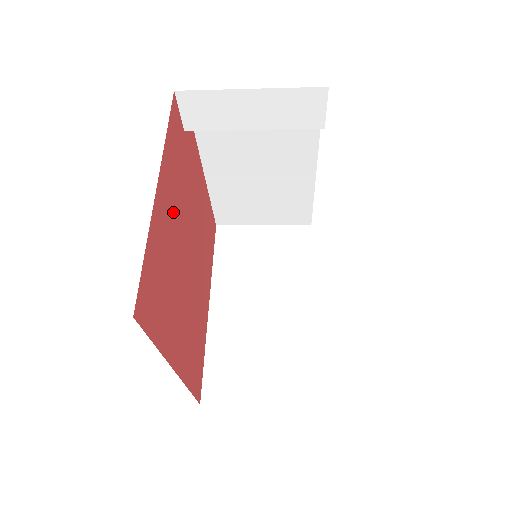
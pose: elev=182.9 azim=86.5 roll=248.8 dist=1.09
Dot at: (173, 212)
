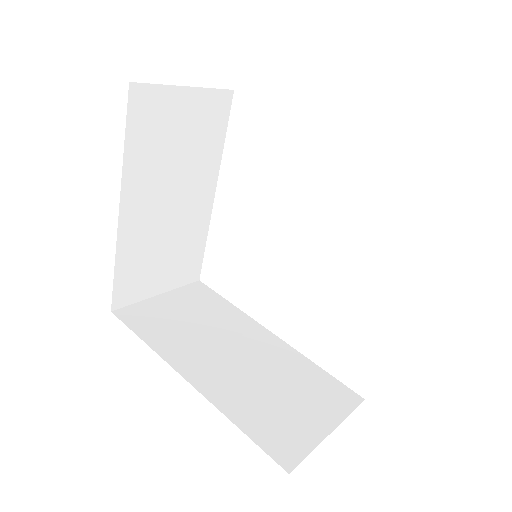
Dot at: occluded
